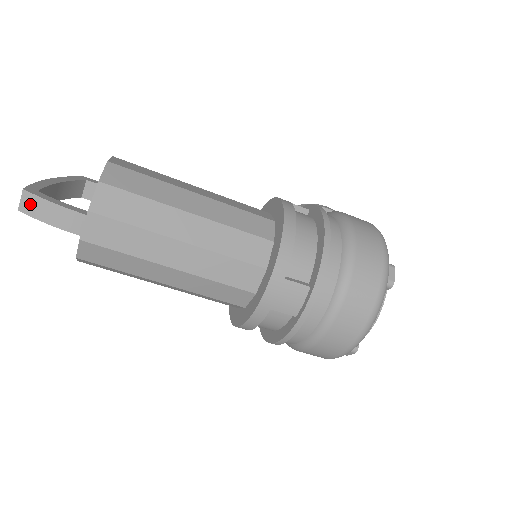
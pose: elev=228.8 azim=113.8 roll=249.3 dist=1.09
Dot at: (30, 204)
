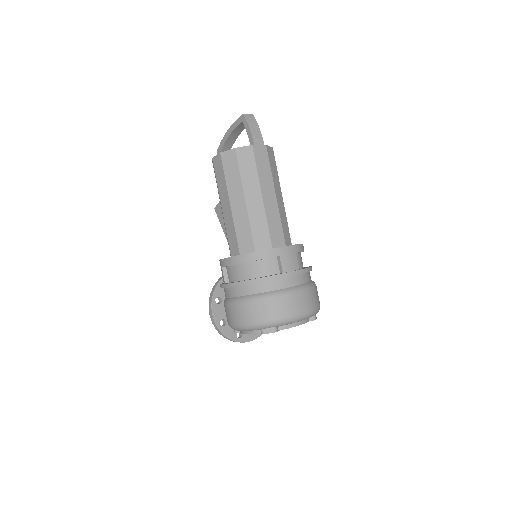
Dot at: (251, 119)
